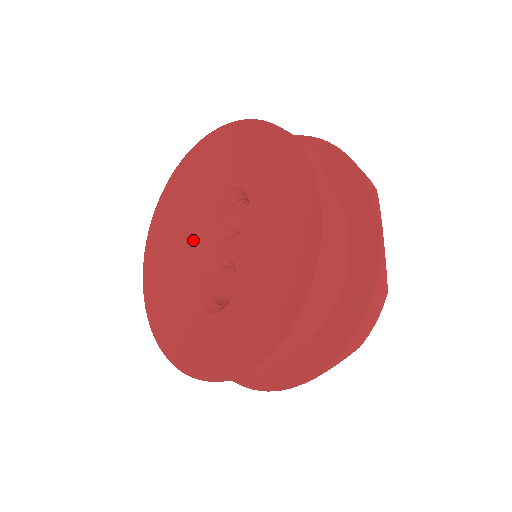
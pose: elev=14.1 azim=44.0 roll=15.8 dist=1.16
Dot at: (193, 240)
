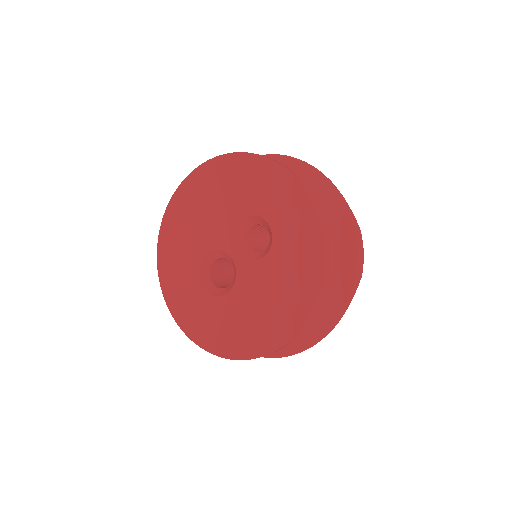
Dot at: (217, 223)
